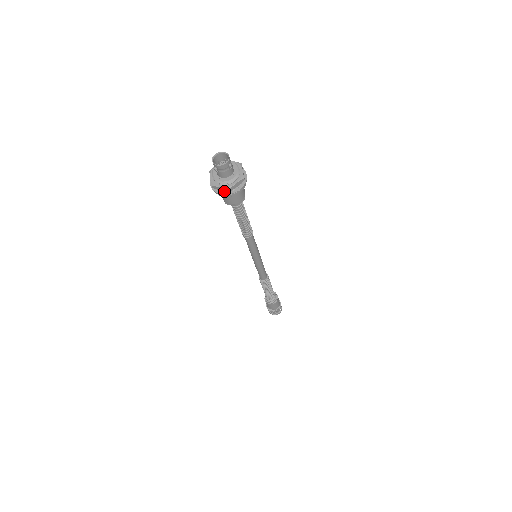
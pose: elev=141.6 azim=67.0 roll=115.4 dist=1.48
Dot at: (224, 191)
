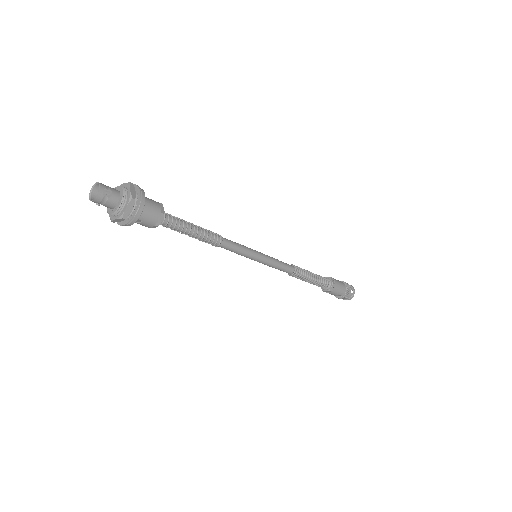
Dot at: (127, 220)
